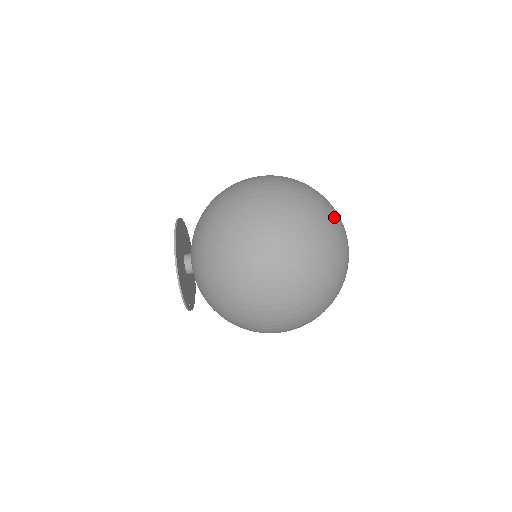
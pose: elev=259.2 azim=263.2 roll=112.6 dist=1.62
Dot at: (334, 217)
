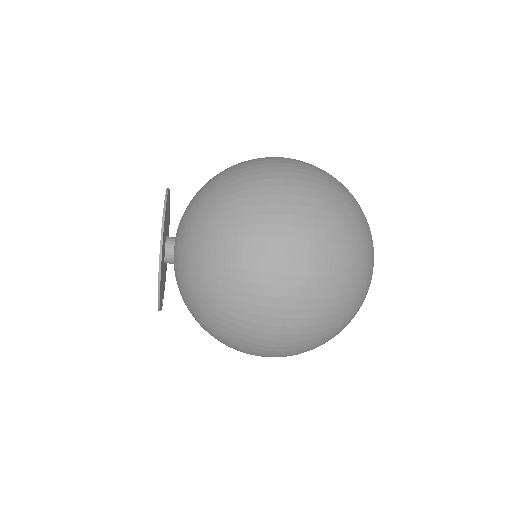
Dot at: (371, 252)
